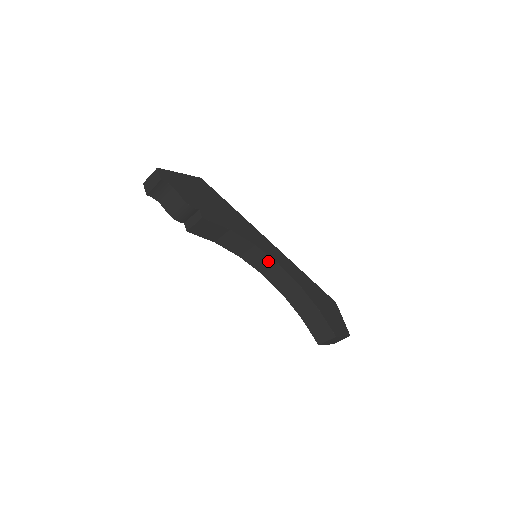
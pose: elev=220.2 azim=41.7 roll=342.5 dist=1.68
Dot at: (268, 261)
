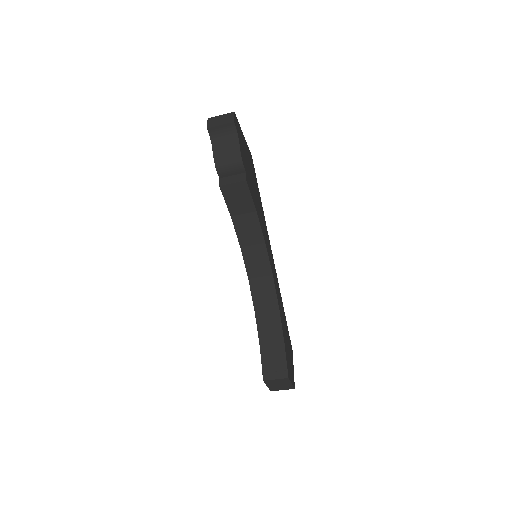
Dot at: (265, 267)
